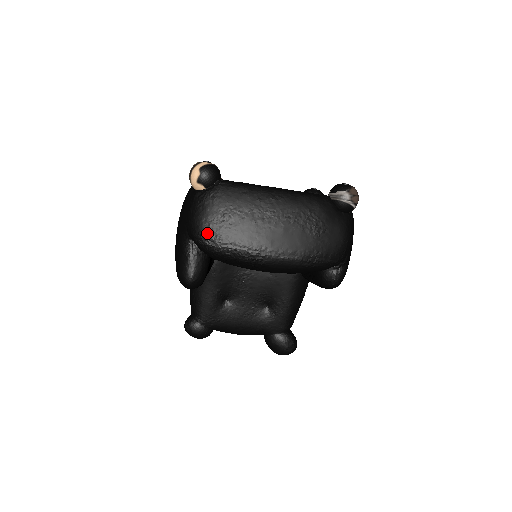
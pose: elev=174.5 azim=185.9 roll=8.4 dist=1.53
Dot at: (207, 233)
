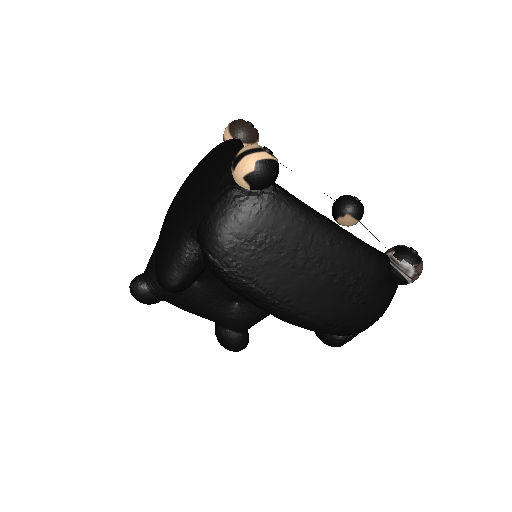
Dot at: (226, 253)
